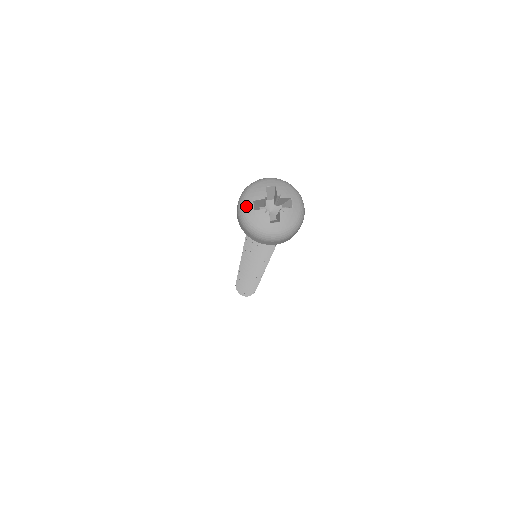
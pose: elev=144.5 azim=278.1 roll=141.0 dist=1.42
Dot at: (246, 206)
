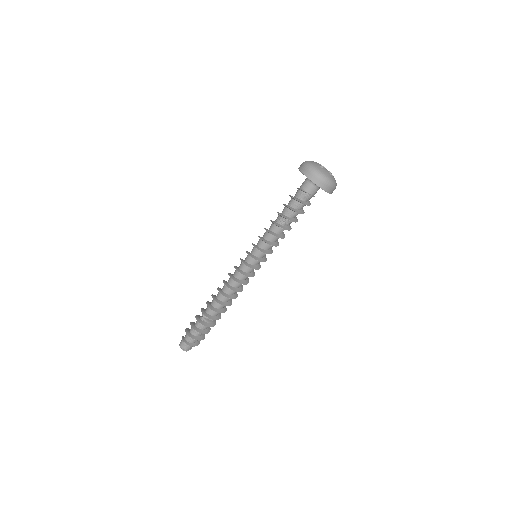
Dot at: (315, 165)
